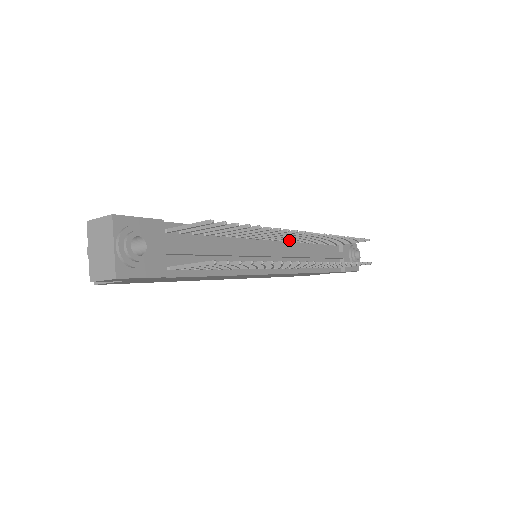
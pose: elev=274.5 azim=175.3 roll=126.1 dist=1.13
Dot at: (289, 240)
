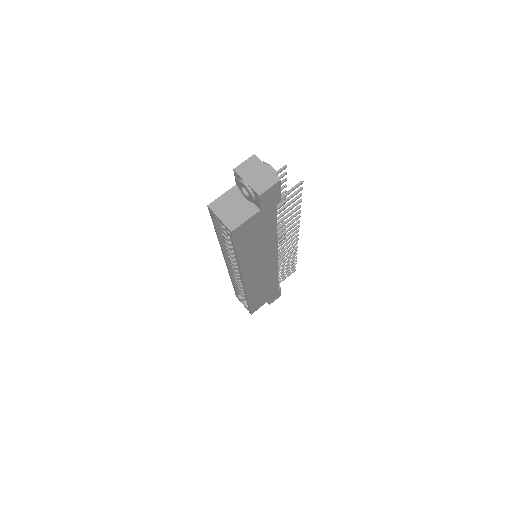
Dot at: occluded
